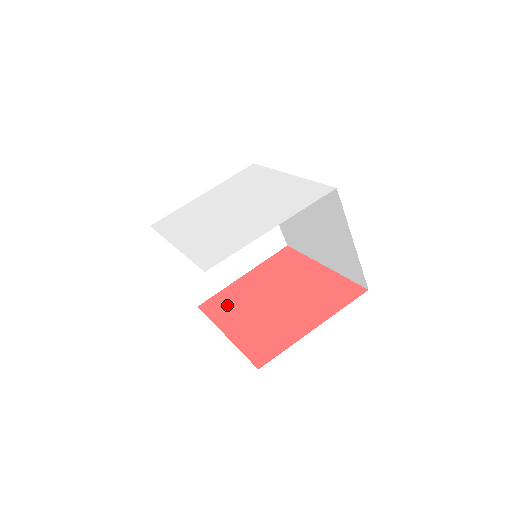
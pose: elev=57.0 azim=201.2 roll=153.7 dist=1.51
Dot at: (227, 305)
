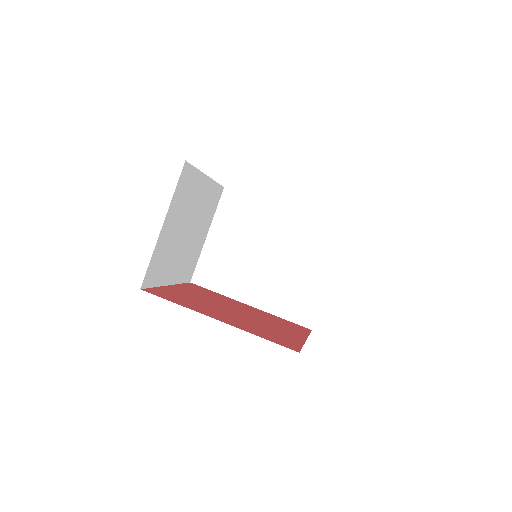
Dot at: (185, 300)
